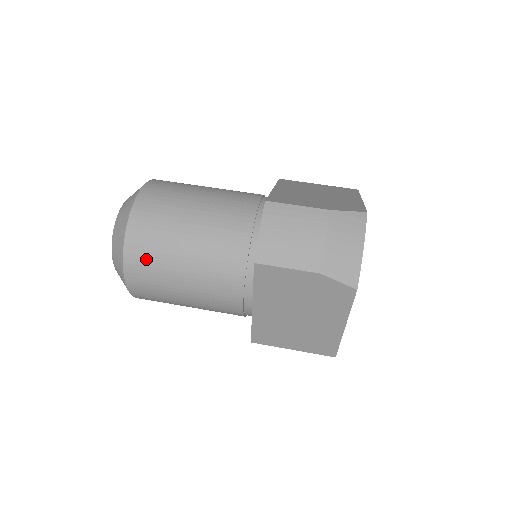
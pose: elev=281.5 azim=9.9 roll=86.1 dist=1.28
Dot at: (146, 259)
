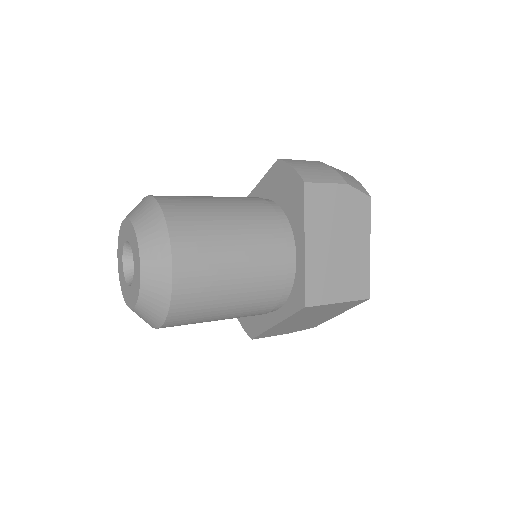
Dot at: (193, 229)
